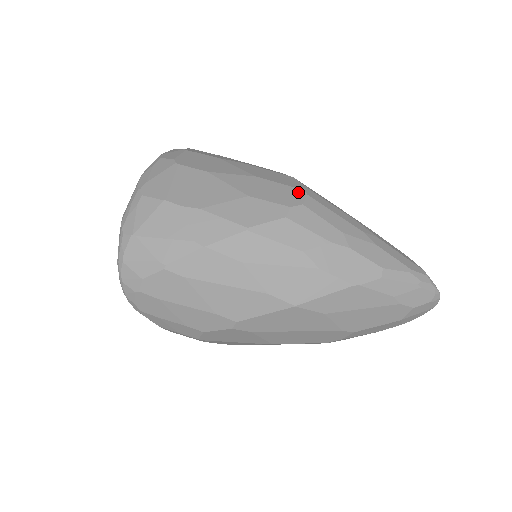
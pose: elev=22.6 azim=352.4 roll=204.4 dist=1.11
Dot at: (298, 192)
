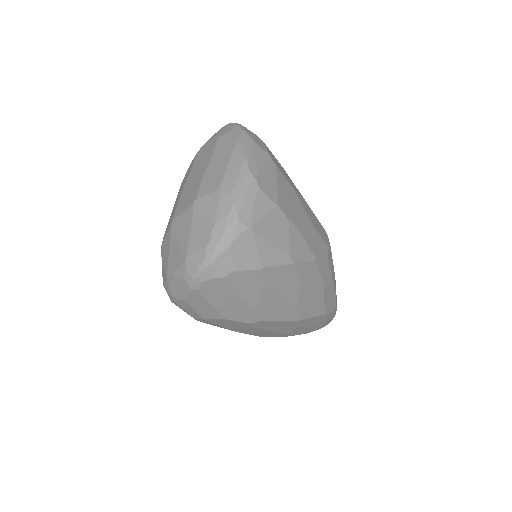
Dot at: (325, 232)
